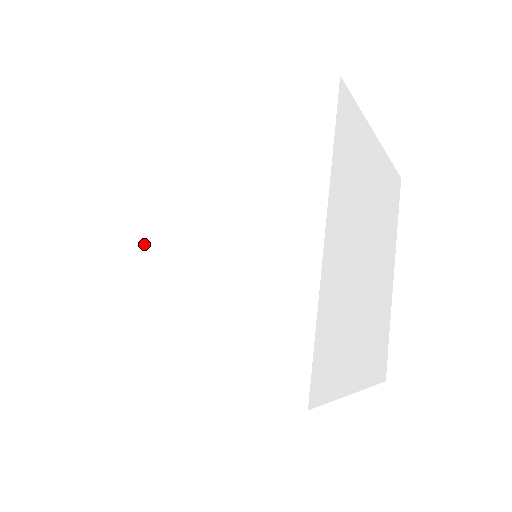
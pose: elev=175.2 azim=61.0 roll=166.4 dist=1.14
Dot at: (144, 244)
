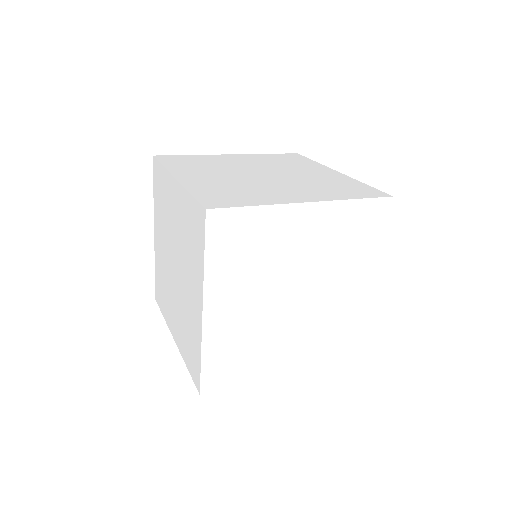
Dot at: (166, 259)
